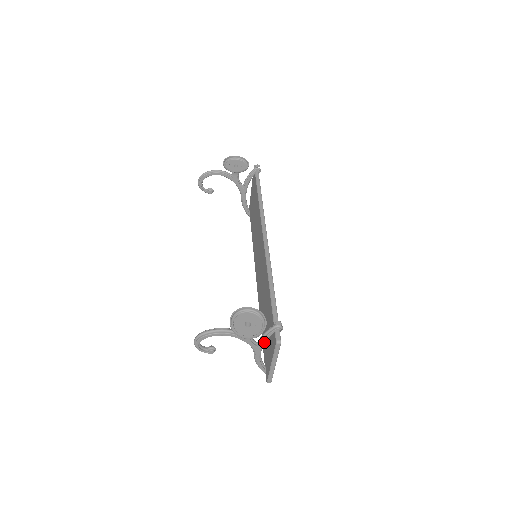
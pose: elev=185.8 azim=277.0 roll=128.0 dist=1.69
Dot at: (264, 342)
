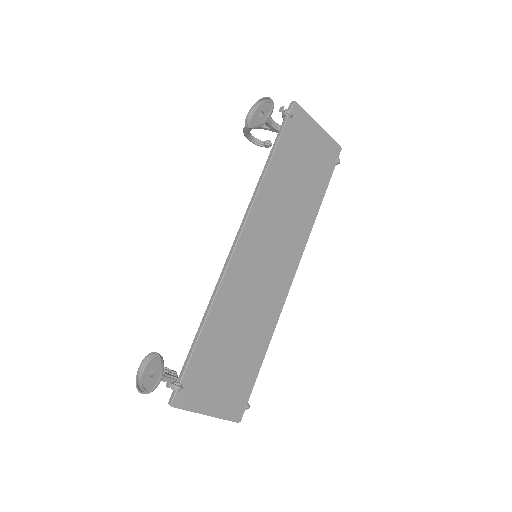
Dot at: occluded
